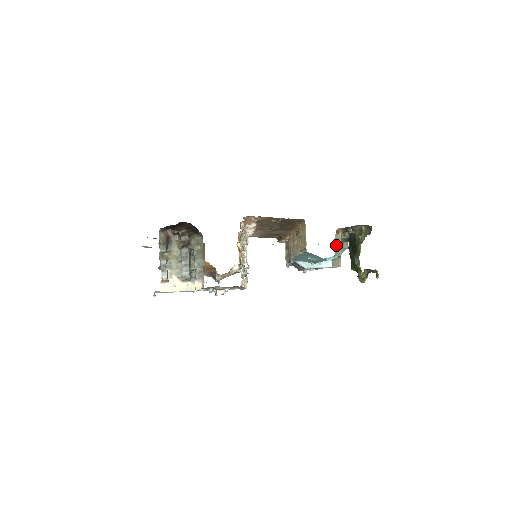
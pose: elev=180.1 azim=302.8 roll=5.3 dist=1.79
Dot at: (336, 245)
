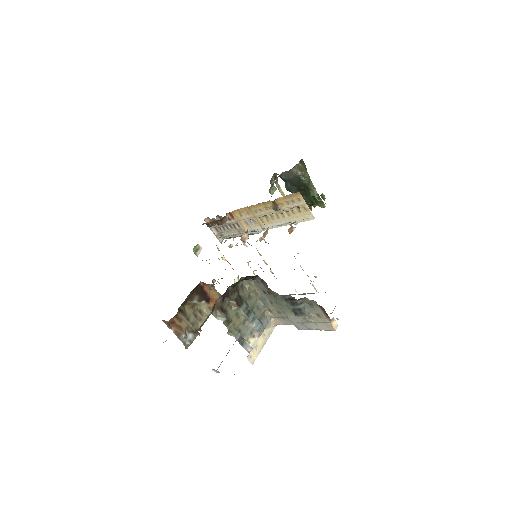
Dot at: (281, 194)
